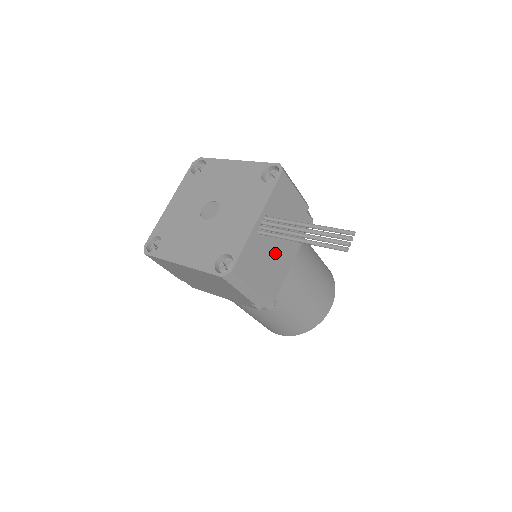
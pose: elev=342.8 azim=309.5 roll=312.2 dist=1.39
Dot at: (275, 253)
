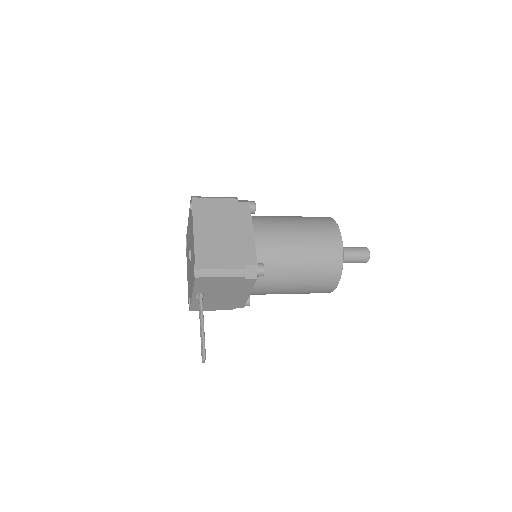
Dot at: (224, 298)
